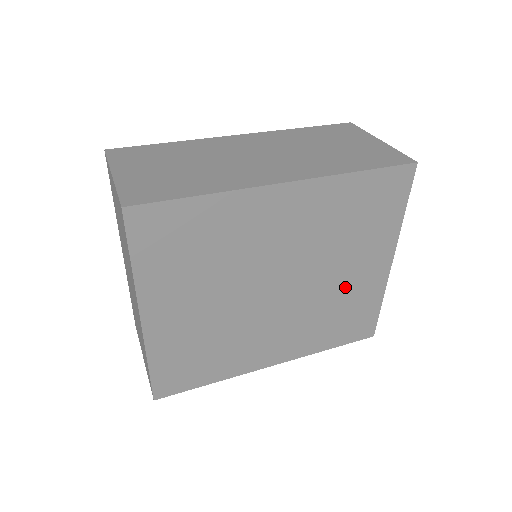
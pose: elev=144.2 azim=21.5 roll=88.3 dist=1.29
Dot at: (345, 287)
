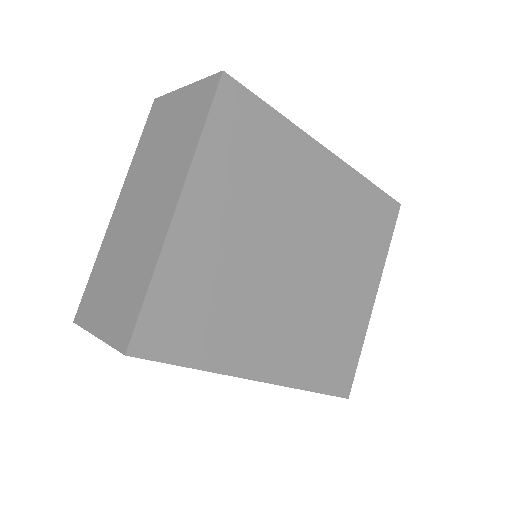
Dot at: (340, 304)
